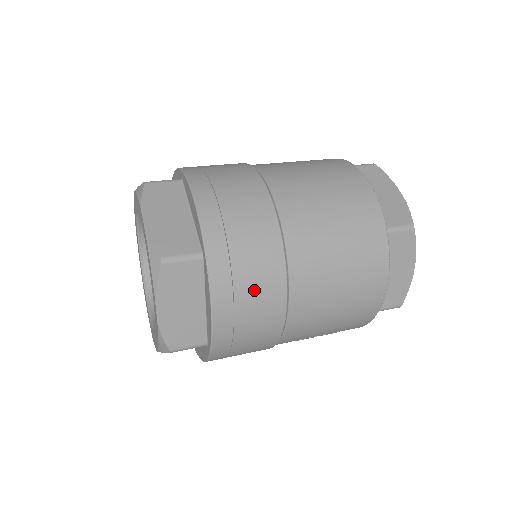
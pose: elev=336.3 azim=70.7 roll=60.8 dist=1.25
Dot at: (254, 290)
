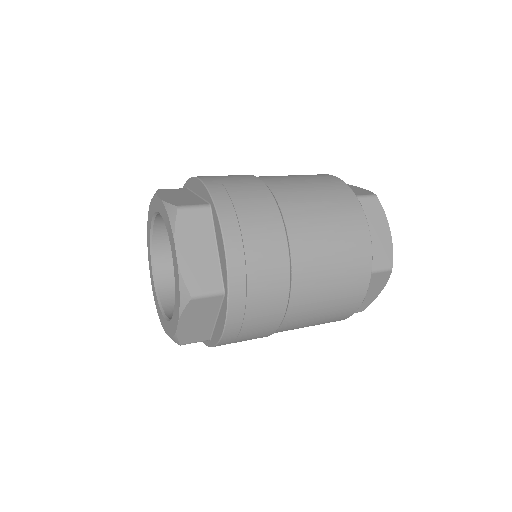
Dot at: (259, 319)
